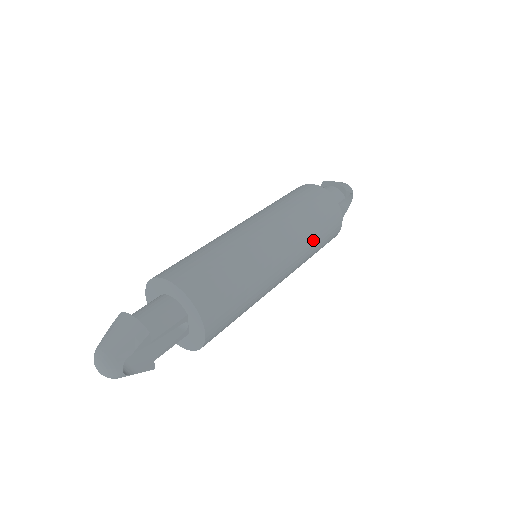
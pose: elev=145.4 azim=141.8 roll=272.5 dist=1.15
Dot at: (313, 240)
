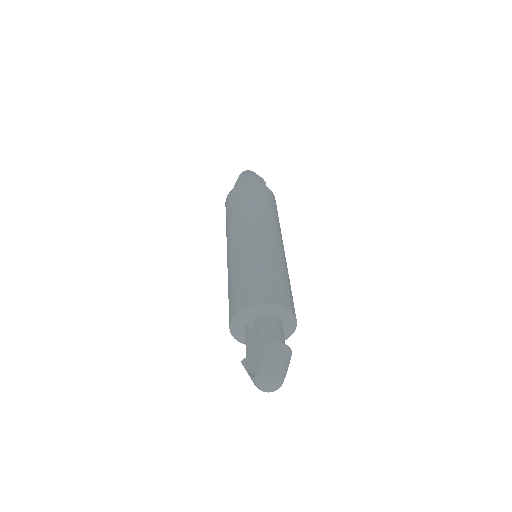
Dot at: occluded
